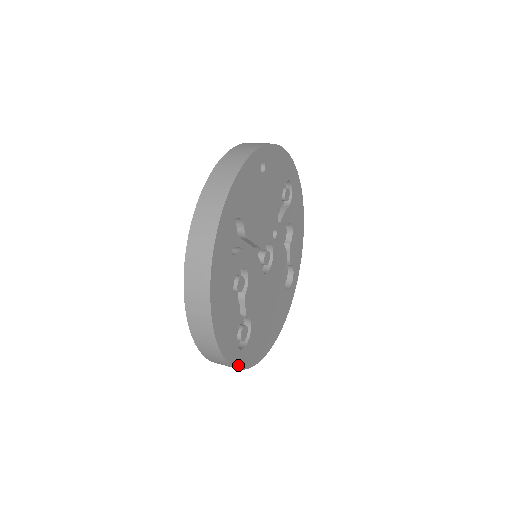
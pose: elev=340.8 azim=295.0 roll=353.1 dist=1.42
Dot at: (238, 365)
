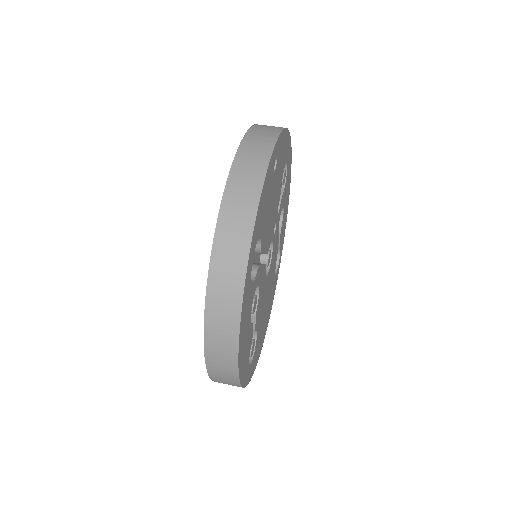
Dot at: (248, 381)
